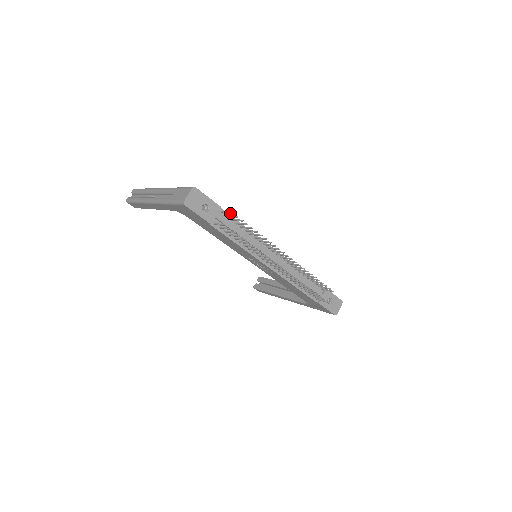
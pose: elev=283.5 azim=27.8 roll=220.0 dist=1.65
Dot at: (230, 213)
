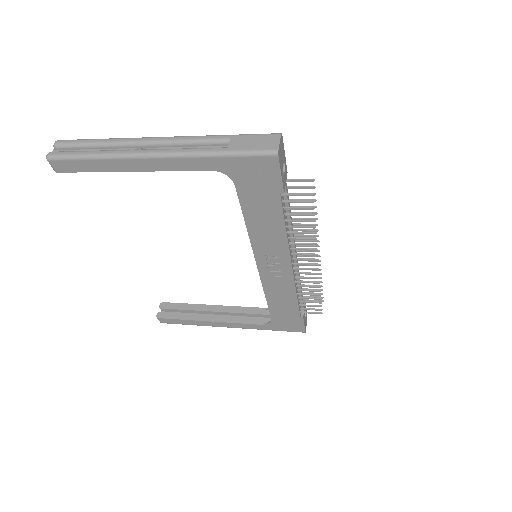
Dot at: (308, 181)
